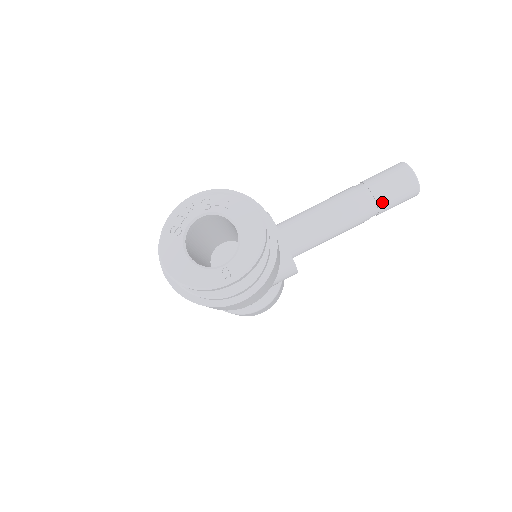
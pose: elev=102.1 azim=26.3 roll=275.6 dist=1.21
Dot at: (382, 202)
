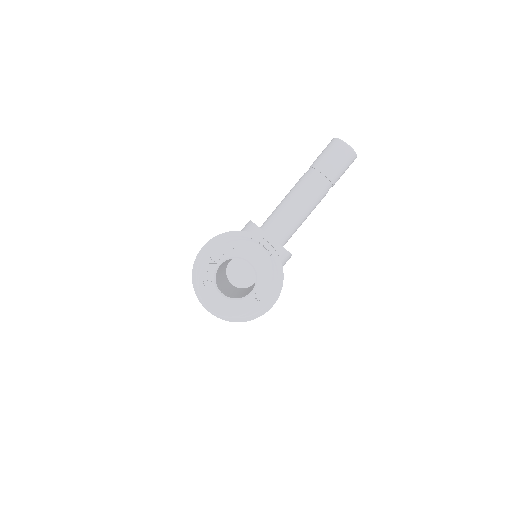
Dot at: (333, 177)
